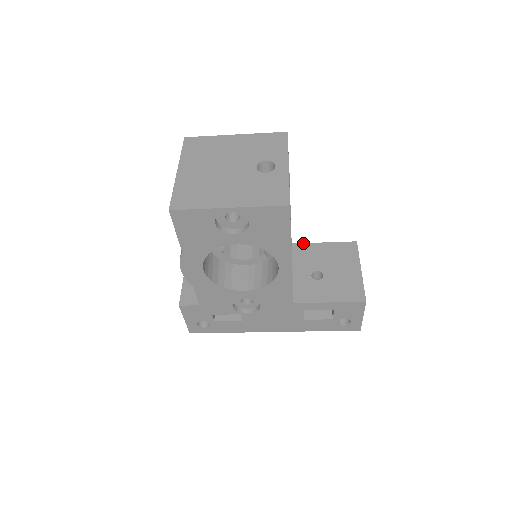
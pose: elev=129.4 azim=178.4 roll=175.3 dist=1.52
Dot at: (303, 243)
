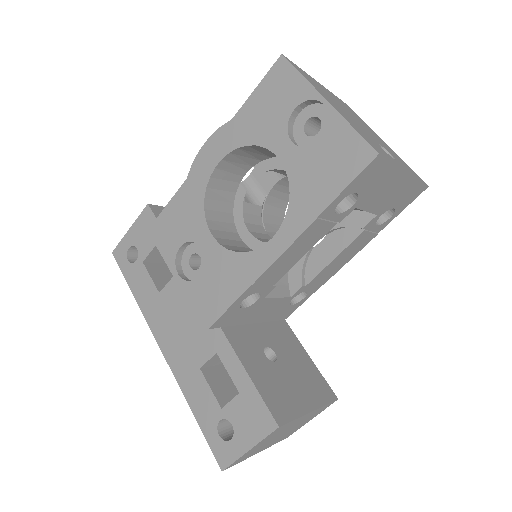
Dot at: occluded
